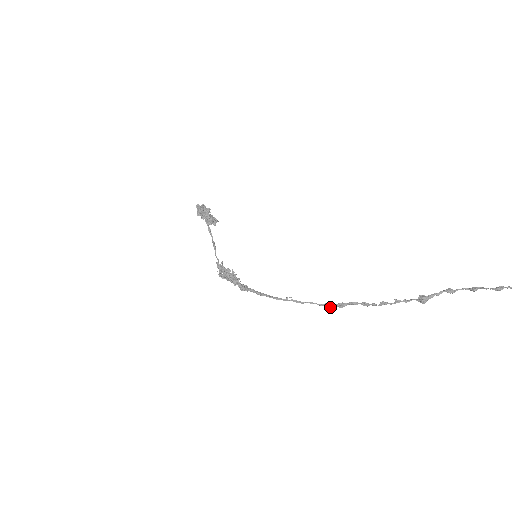
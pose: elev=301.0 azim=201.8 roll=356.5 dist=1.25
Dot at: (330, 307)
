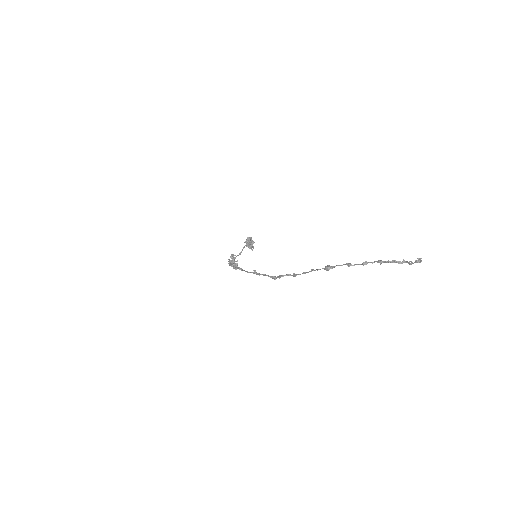
Dot at: (274, 279)
